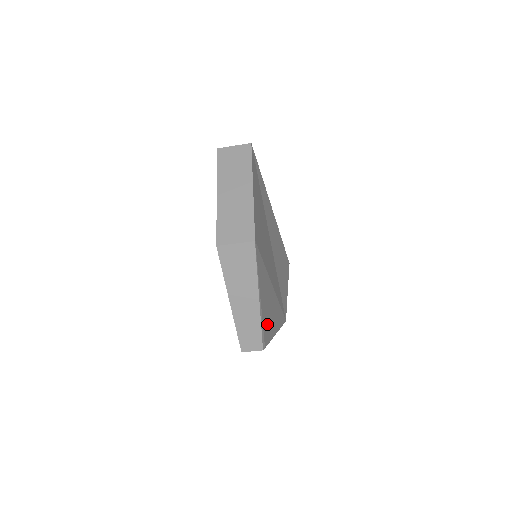
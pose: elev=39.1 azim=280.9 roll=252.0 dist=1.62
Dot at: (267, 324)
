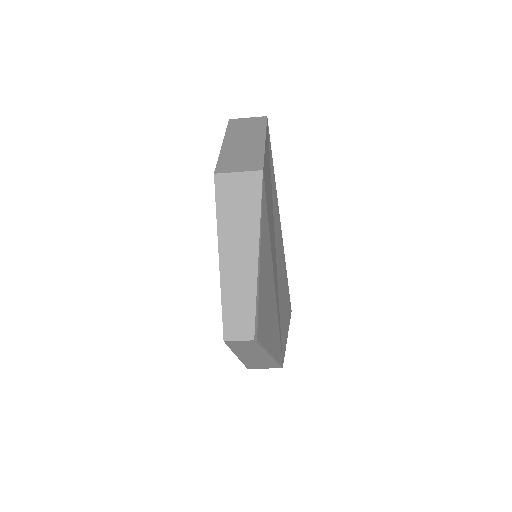
Dot at: (263, 314)
